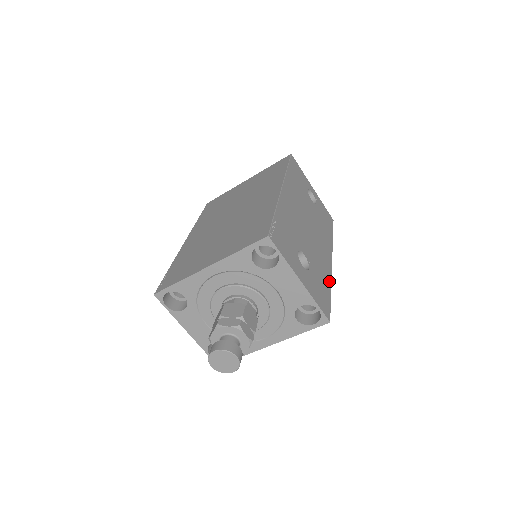
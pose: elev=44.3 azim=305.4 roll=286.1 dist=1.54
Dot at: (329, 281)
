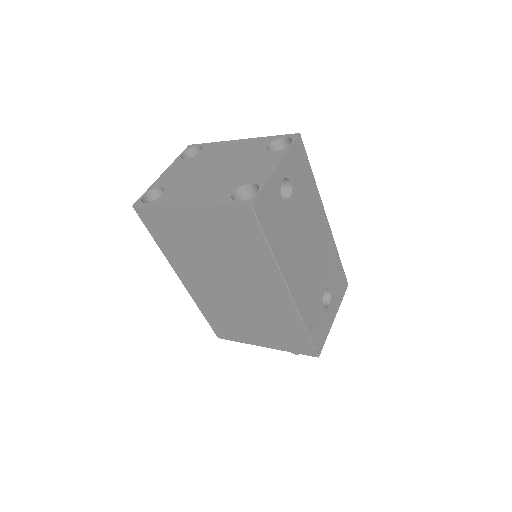
Dot at: (335, 251)
